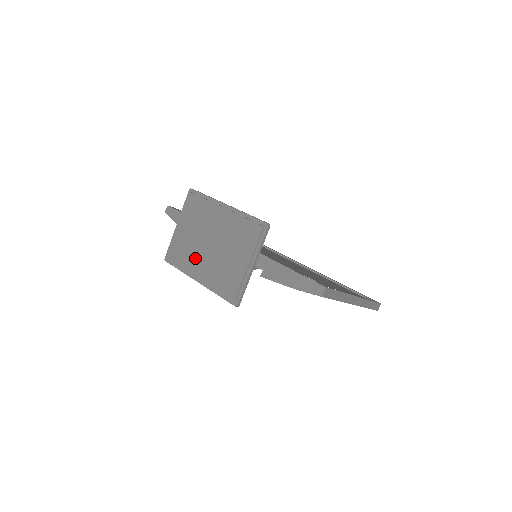
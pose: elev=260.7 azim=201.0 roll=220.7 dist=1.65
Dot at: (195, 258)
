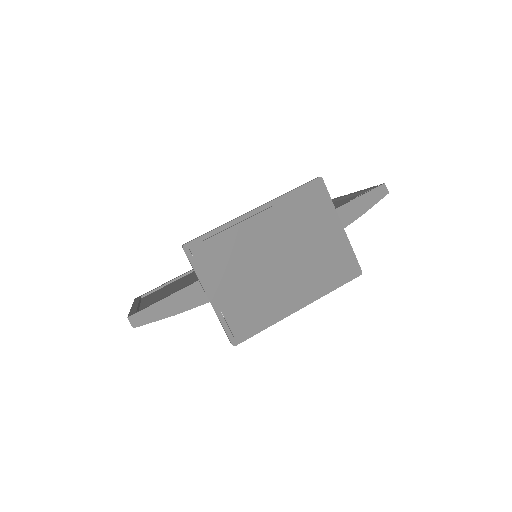
Dot at: (275, 294)
